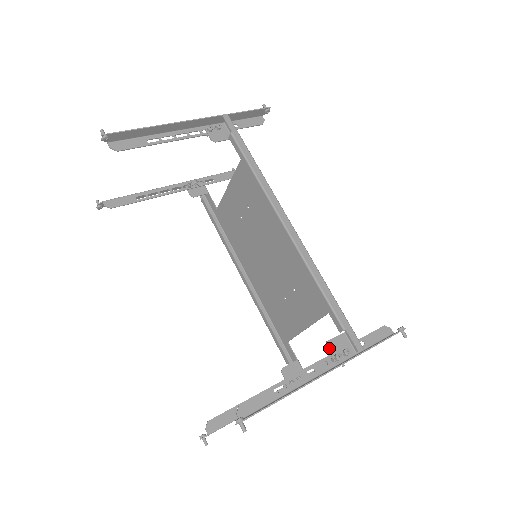
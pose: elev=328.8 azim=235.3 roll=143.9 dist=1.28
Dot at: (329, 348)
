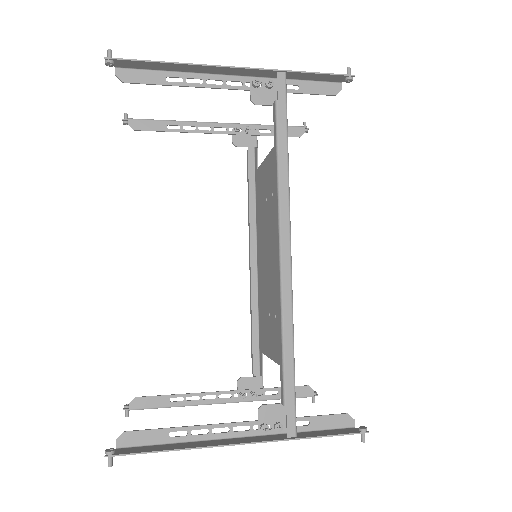
Dot at: (260, 413)
